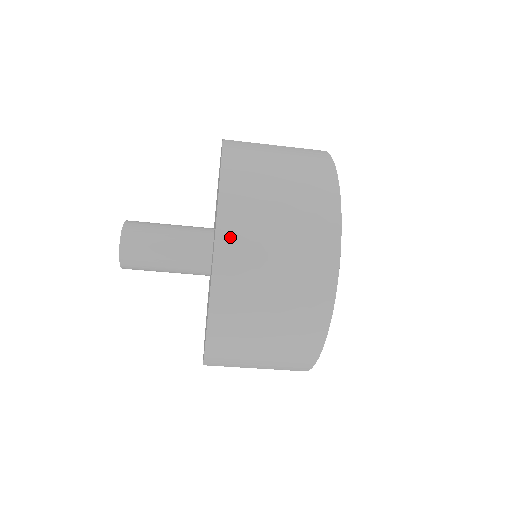
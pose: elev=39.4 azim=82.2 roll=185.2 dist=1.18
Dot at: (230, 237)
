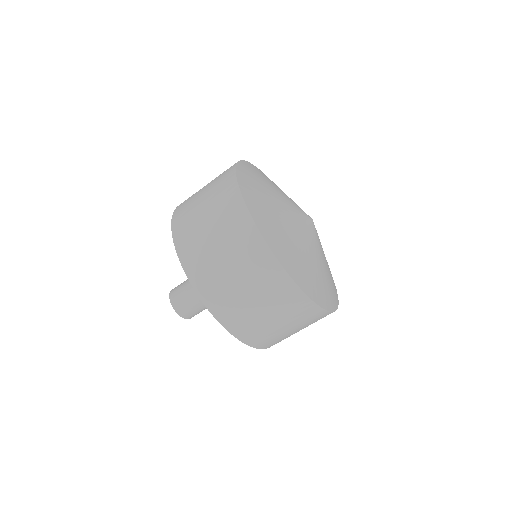
Dot at: (180, 235)
